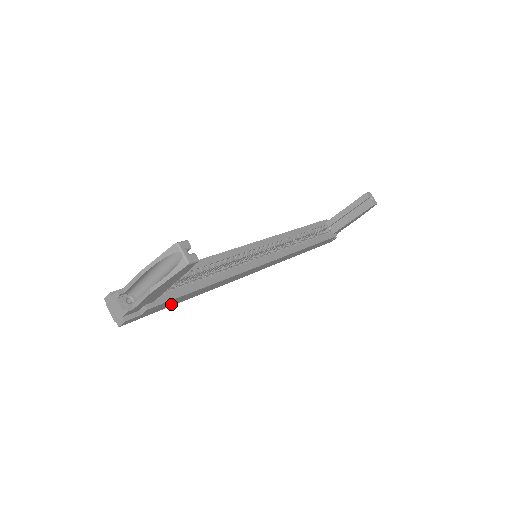
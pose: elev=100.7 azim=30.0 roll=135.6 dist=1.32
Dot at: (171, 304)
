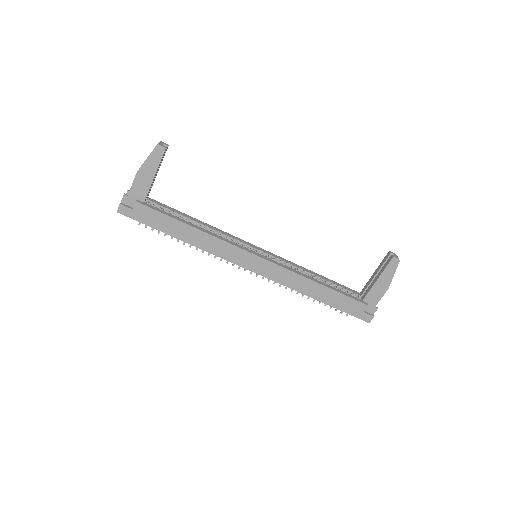
Dot at: (160, 226)
